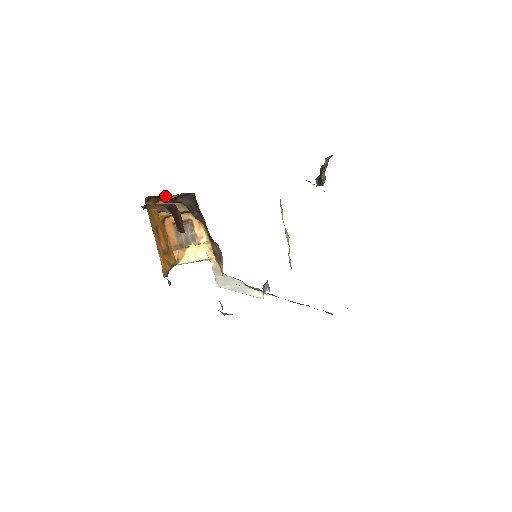
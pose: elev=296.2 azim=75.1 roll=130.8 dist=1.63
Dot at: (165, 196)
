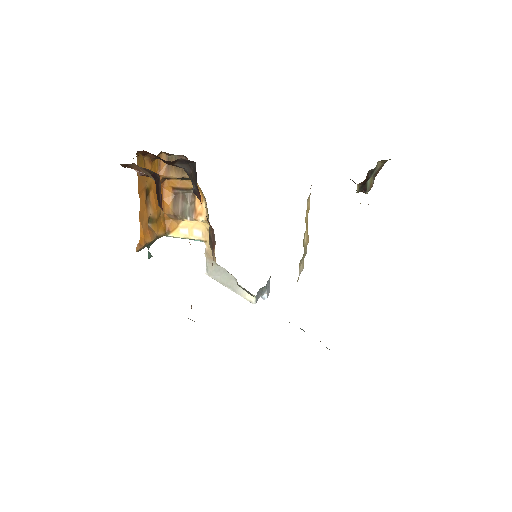
Dot at: occluded
